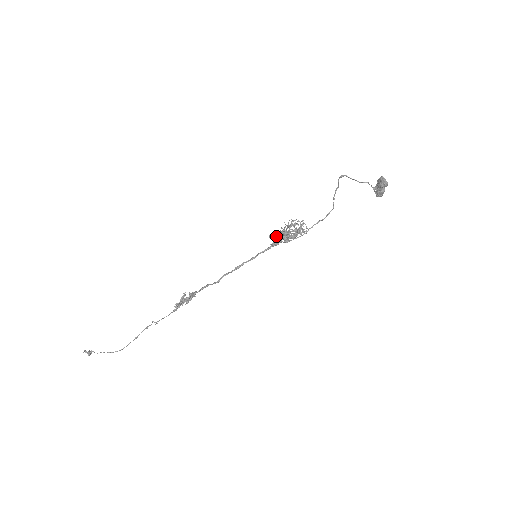
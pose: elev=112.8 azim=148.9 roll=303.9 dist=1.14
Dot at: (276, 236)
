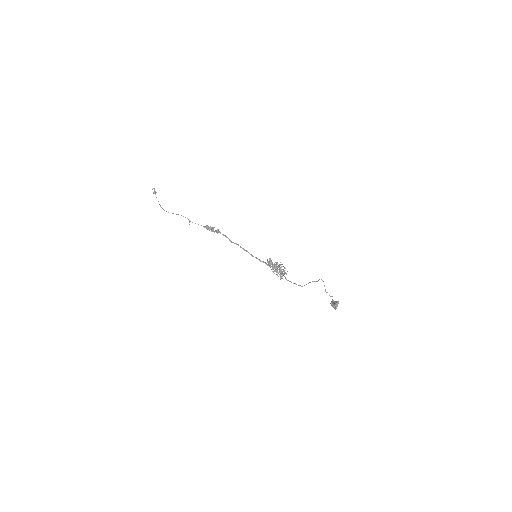
Dot at: (270, 263)
